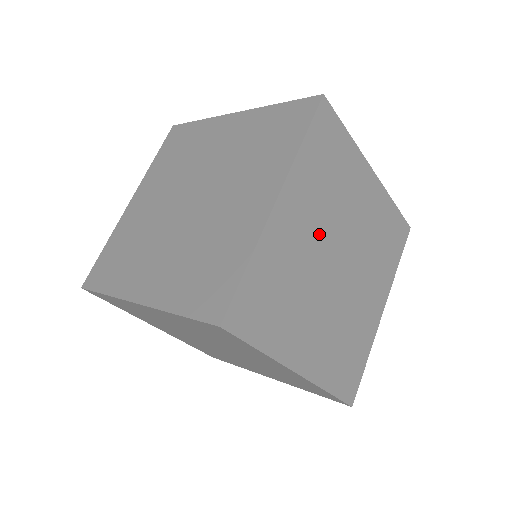
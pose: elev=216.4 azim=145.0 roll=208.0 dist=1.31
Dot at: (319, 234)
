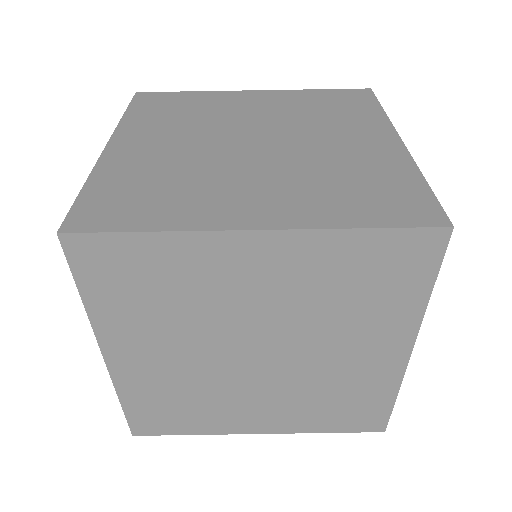
Dot at: (195, 139)
